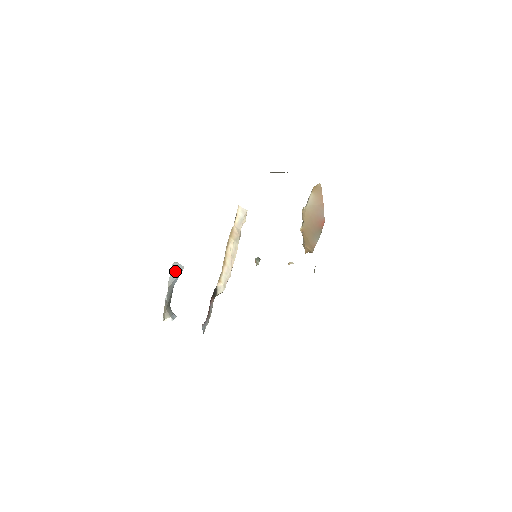
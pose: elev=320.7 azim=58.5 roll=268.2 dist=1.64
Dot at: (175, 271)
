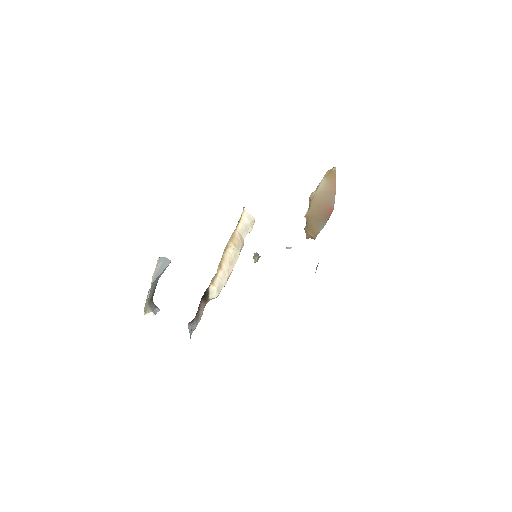
Dot at: (161, 266)
